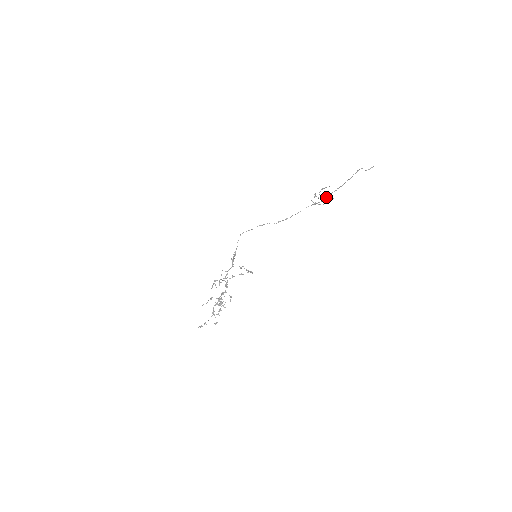
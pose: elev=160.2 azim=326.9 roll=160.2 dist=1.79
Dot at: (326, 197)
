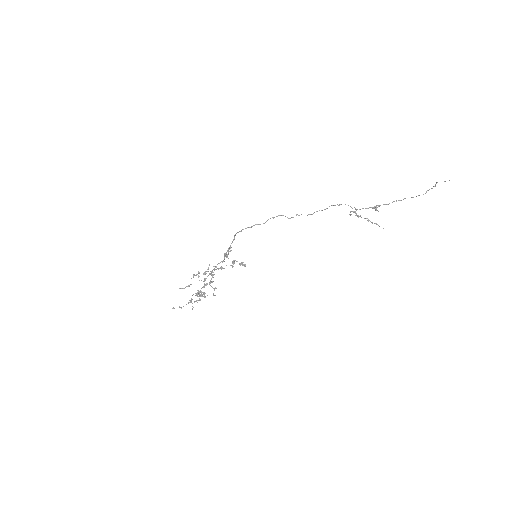
Dot at: (370, 207)
